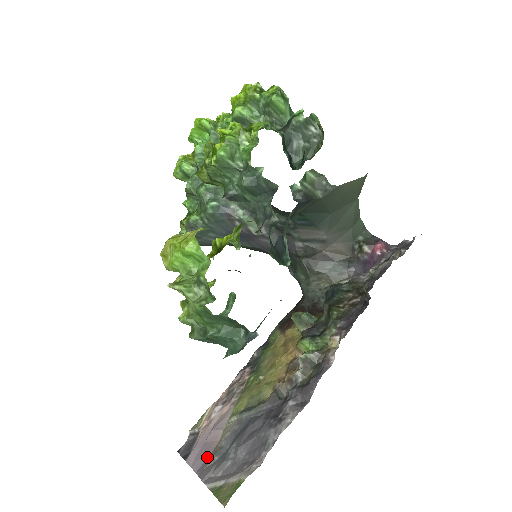
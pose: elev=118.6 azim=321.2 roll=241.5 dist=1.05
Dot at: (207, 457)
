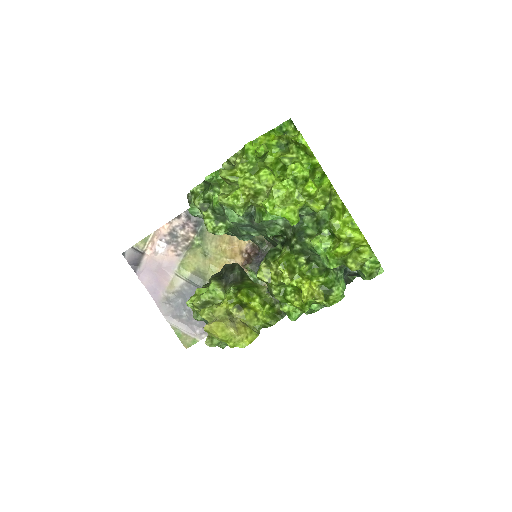
Dot at: (160, 291)
